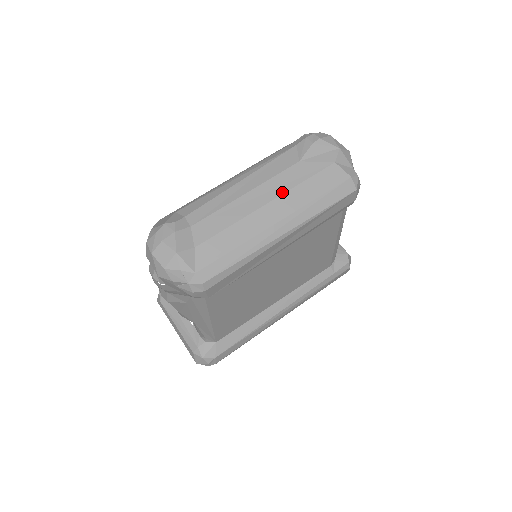
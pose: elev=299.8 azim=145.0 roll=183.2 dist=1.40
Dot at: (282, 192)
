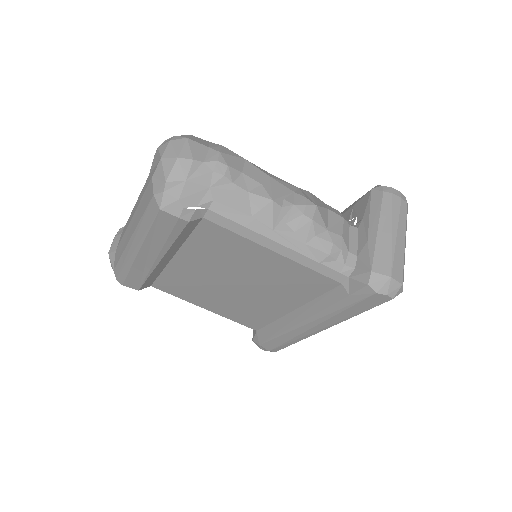
Dot at: (136, 209)
